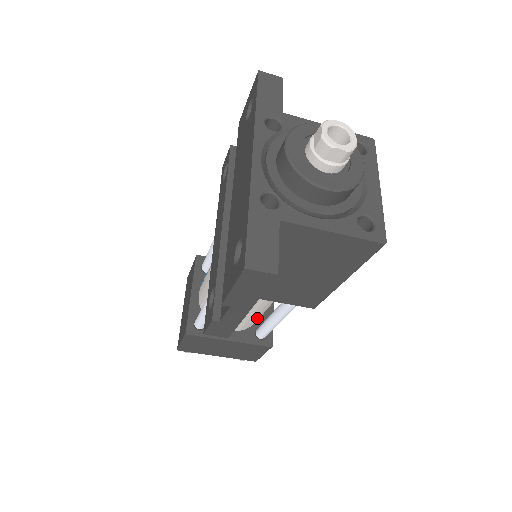
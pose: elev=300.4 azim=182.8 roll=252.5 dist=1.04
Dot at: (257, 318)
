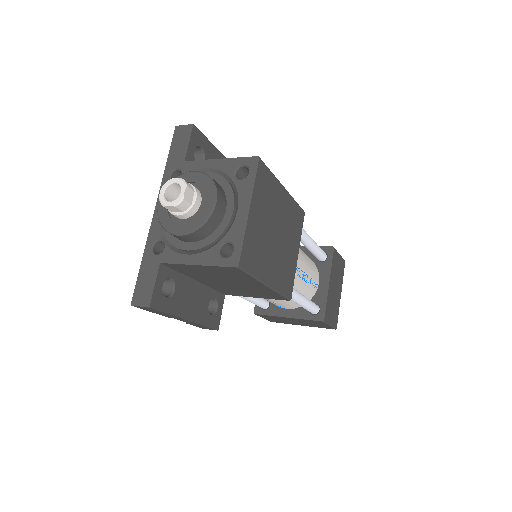
Dot at: occluded
